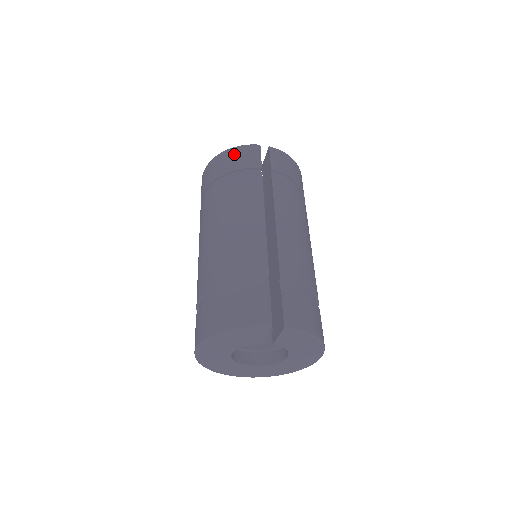
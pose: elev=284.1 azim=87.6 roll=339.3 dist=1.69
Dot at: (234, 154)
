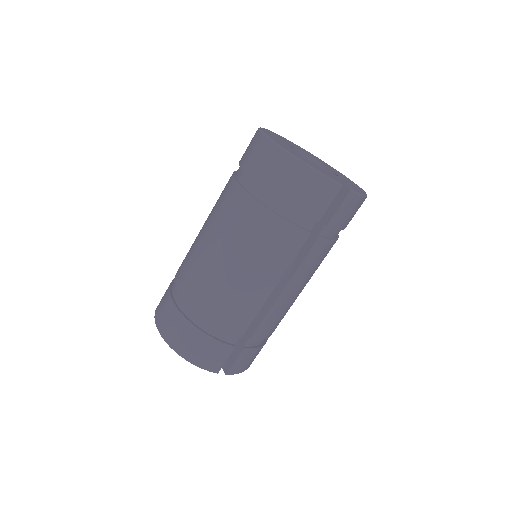
Dot at: (306, 182)
